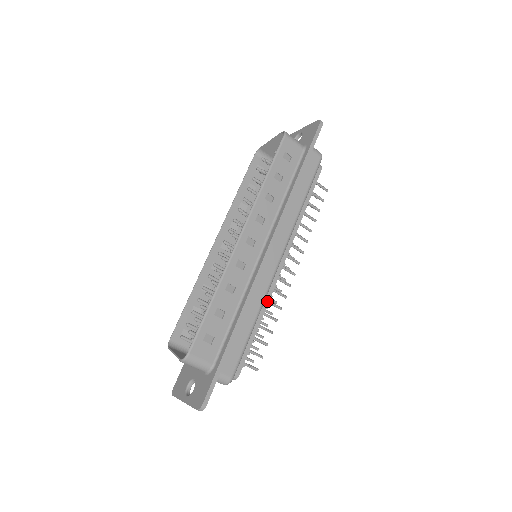
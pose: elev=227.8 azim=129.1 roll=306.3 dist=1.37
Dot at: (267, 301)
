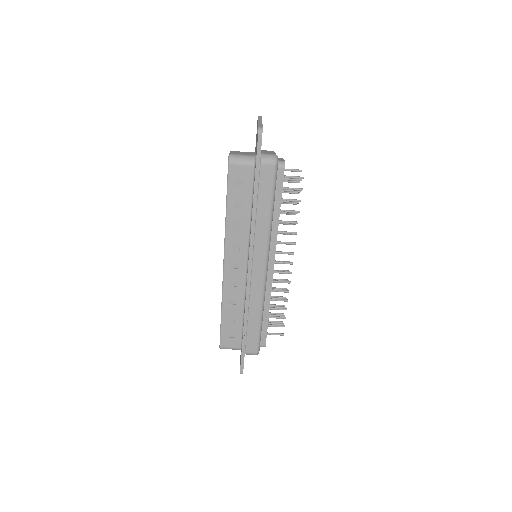
Dot at: (269, 296)
